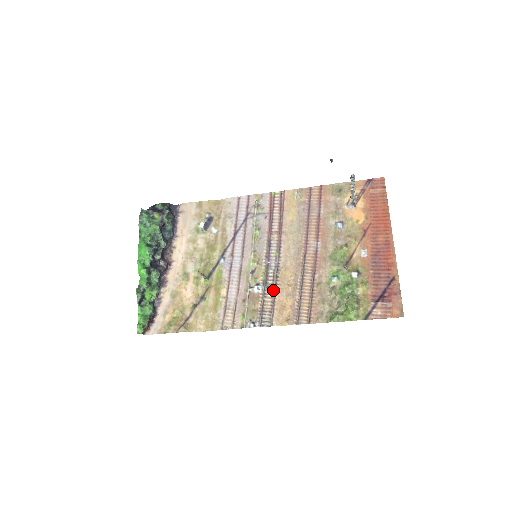
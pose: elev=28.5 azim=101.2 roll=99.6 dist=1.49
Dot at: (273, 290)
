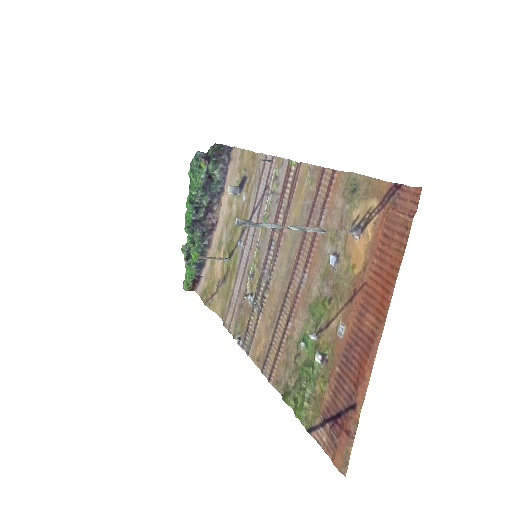
Dot at: (258, 312)
